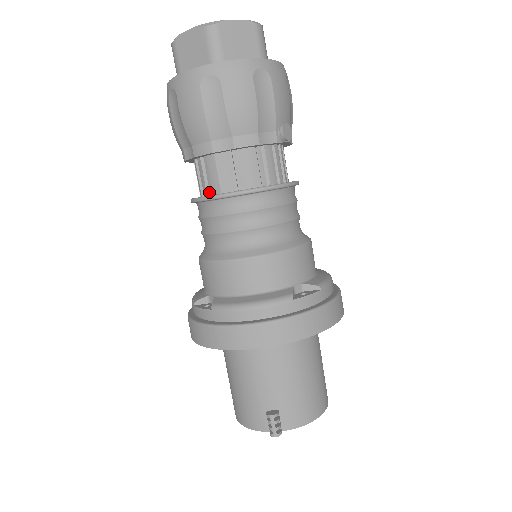
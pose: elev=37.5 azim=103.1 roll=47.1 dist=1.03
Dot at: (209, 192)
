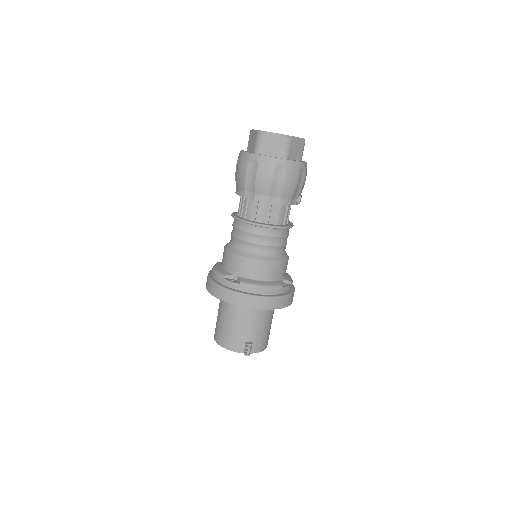
Dot at: (252, 219)
